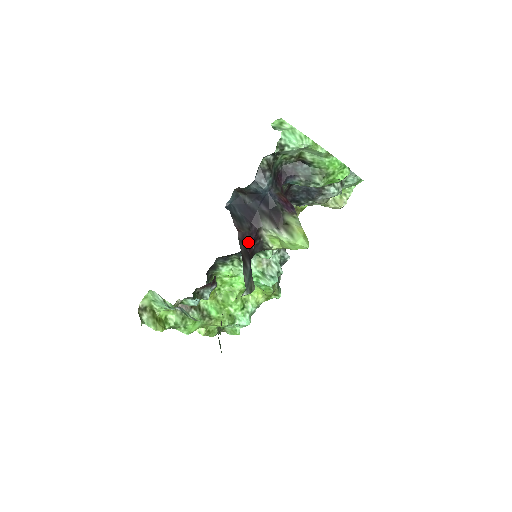
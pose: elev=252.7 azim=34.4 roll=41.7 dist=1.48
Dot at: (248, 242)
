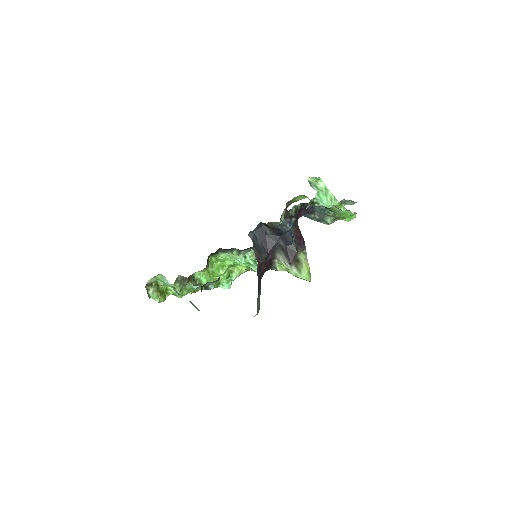
Dot at: (263, 269)
